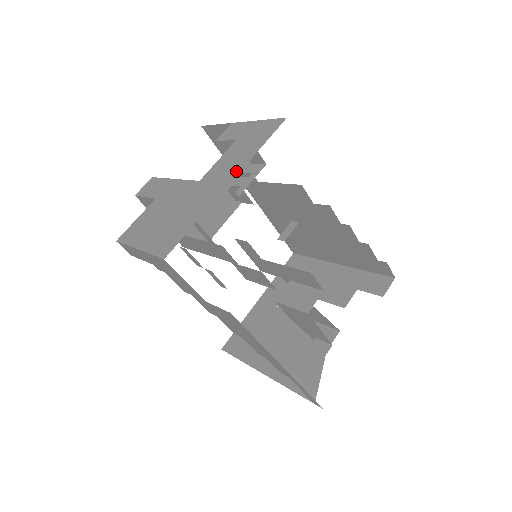
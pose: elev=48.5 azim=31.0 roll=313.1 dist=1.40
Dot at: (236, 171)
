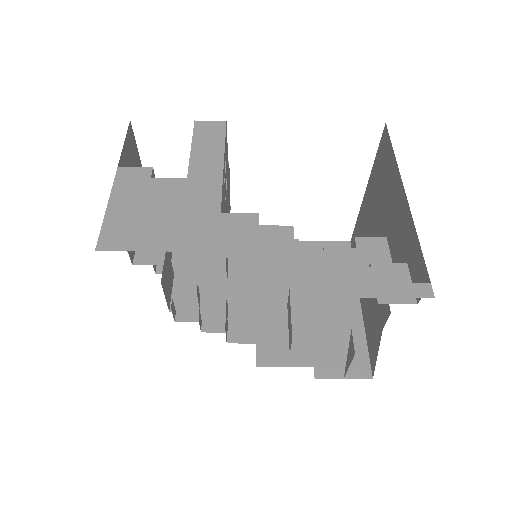
Dot at: occluded
